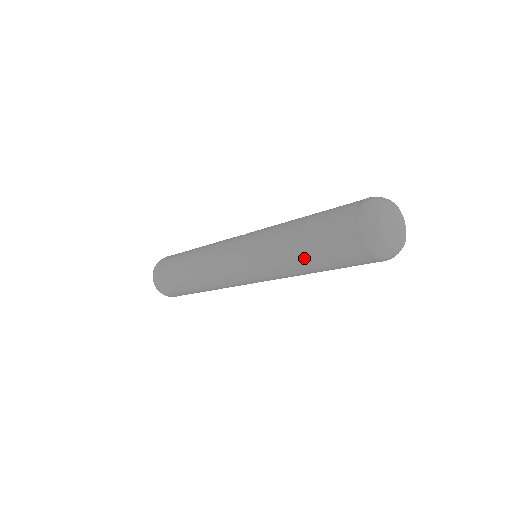
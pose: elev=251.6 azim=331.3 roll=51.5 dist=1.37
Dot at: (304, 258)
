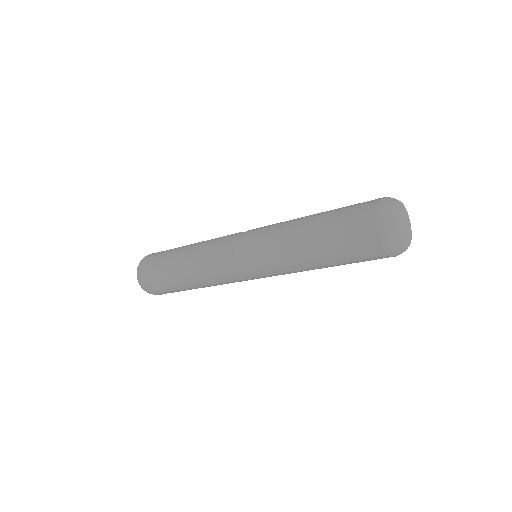
Dot at: (312, 222)
